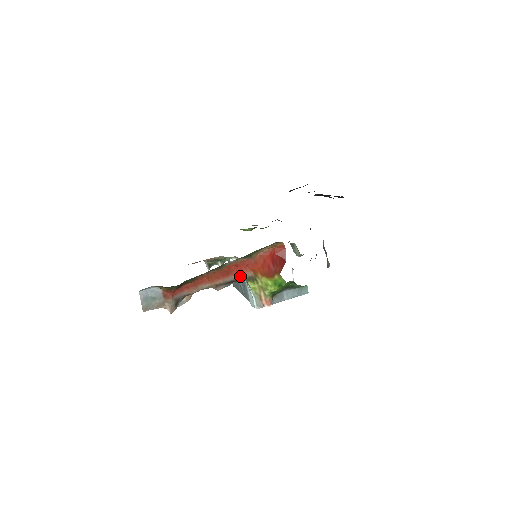
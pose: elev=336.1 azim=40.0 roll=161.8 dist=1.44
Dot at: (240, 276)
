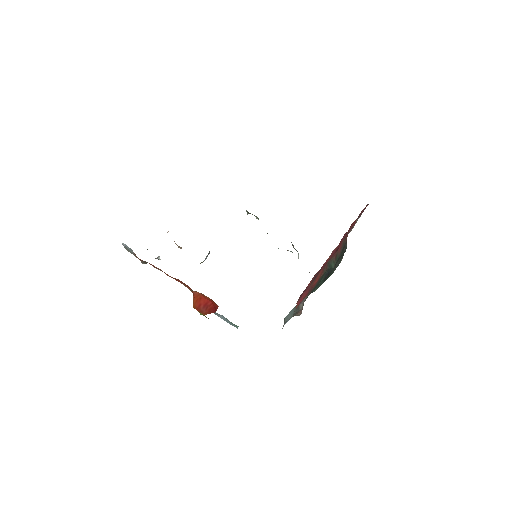
Dot at: (187, 287)
